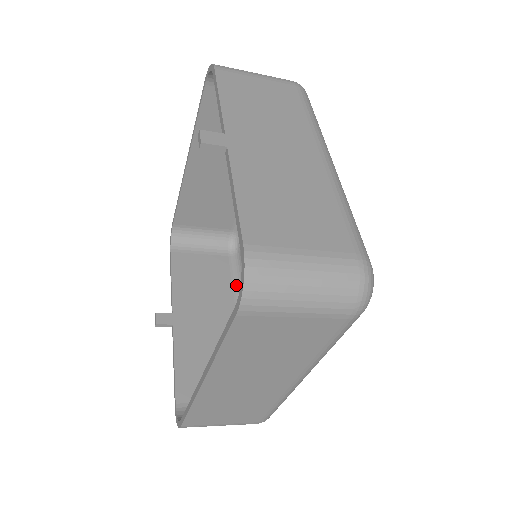
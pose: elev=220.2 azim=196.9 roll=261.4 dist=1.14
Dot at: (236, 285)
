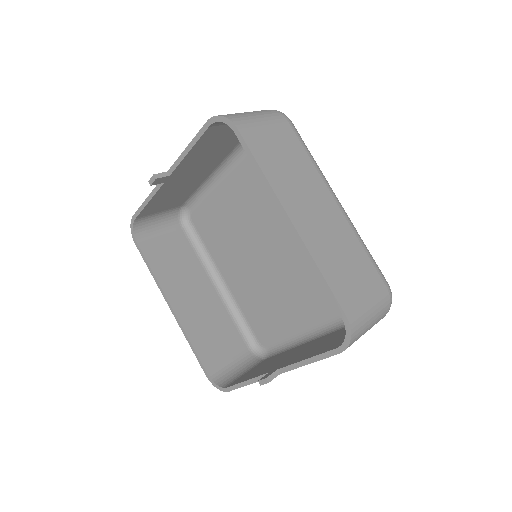
Dot at: (289, 349)
